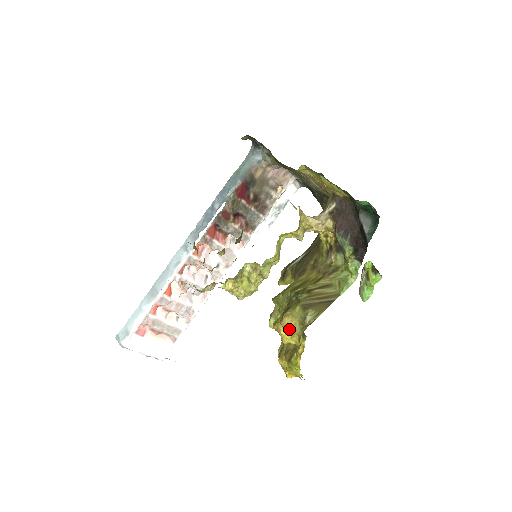
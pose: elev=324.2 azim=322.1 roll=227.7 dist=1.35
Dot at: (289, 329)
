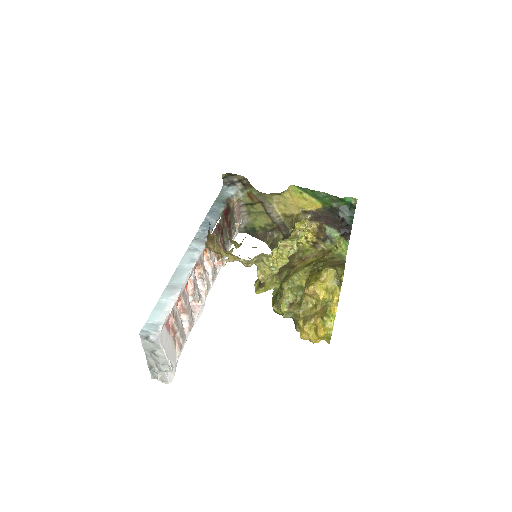
Dot at: (324, 285)
